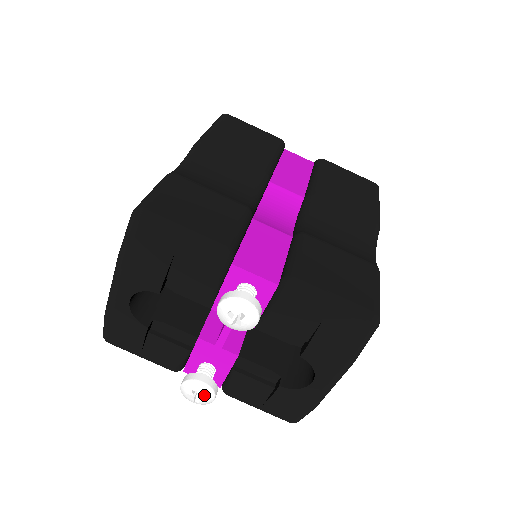
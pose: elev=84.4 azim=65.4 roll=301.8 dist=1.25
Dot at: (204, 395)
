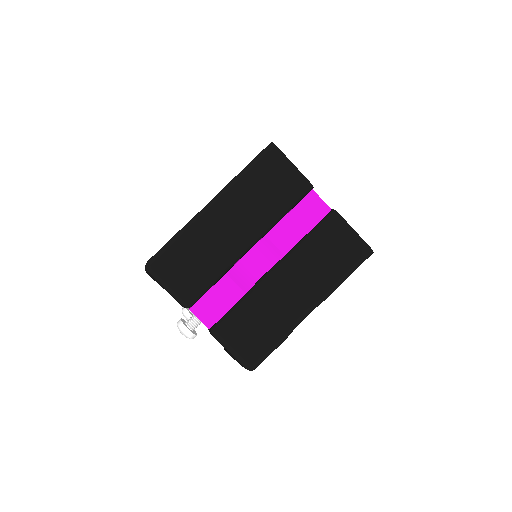
Dot at: occluded
